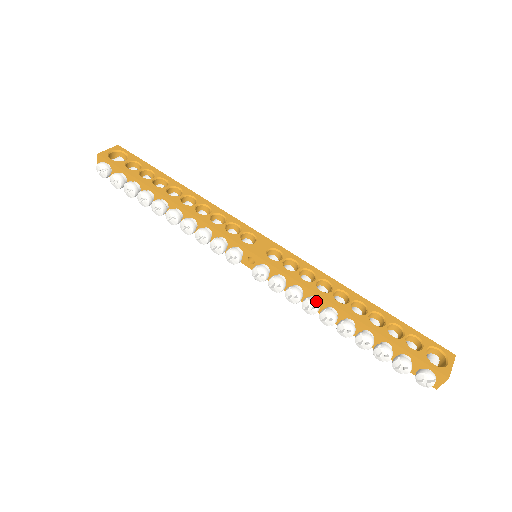
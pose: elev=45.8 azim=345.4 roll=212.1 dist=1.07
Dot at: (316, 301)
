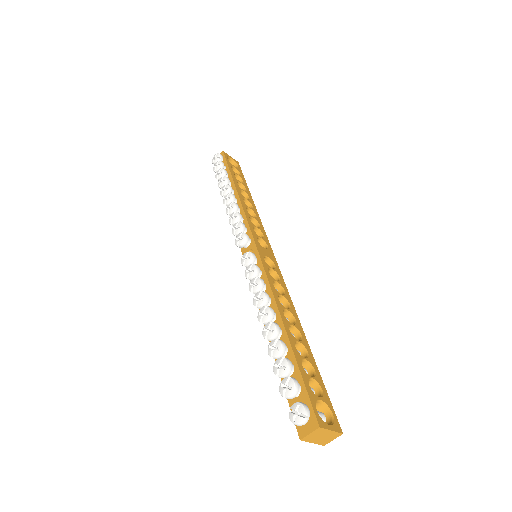
Dot at: (268, 297)
